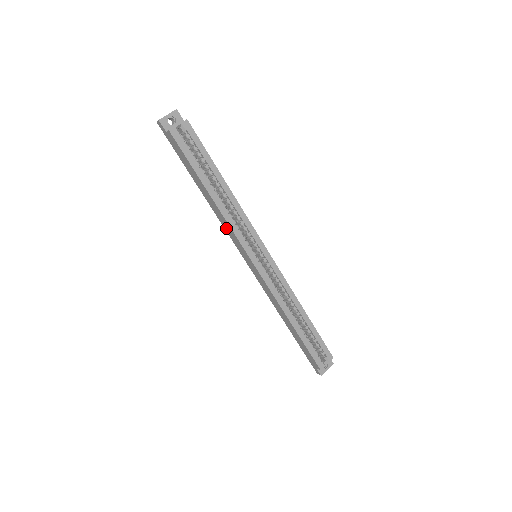
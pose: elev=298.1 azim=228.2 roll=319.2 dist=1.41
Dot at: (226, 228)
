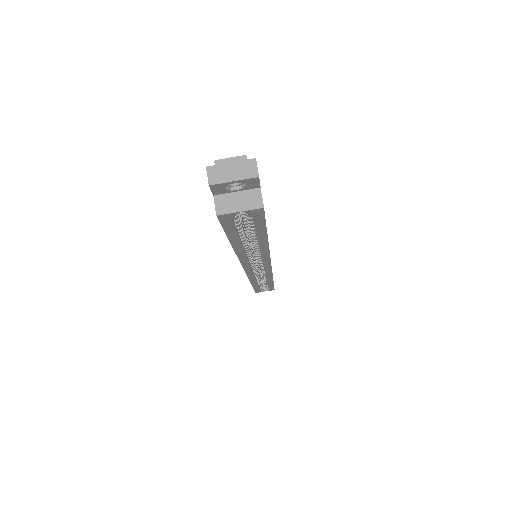
Dot at: occluded
